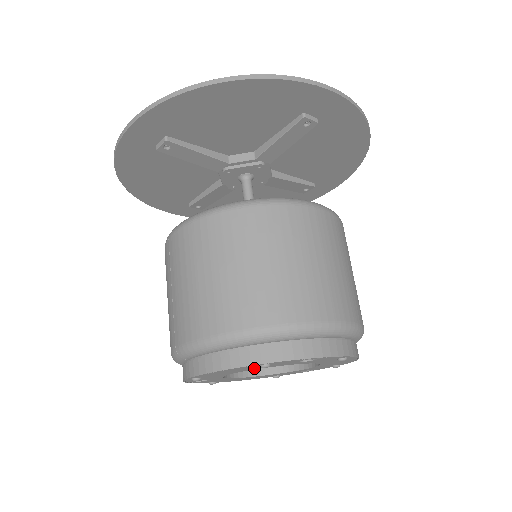
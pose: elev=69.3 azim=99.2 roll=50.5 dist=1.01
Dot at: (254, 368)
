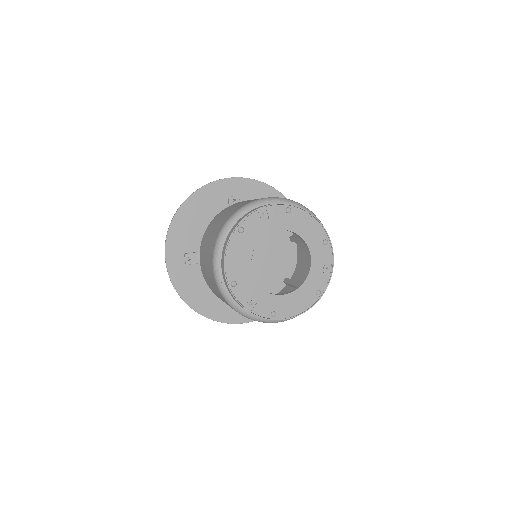
Dot at: (247, 245)
